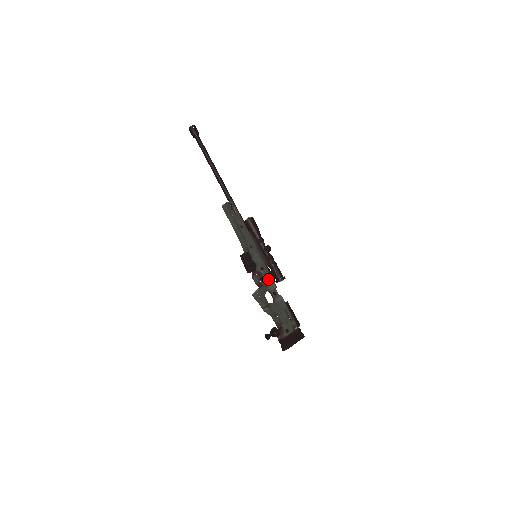
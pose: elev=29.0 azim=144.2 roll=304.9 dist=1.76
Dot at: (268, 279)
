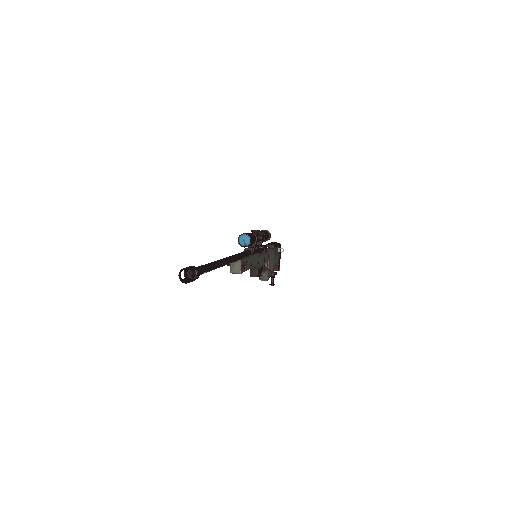
Dot at: (267, 258)
